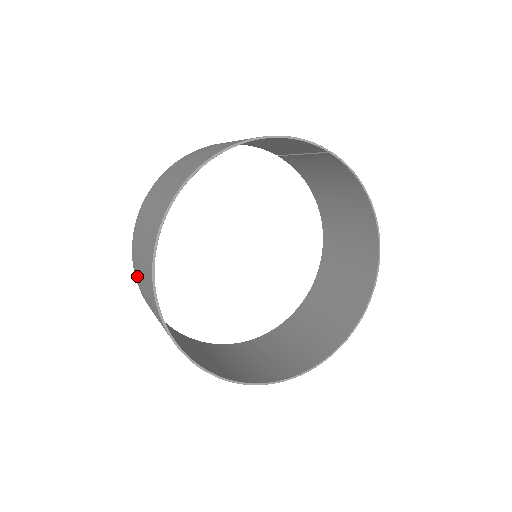
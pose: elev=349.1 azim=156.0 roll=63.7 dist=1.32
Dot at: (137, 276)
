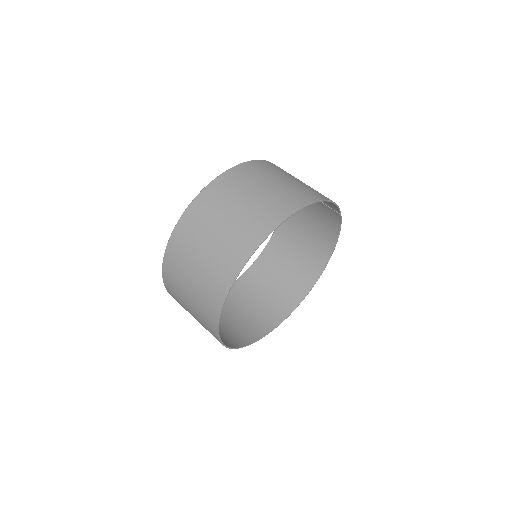
Dot at: (178, 251)
